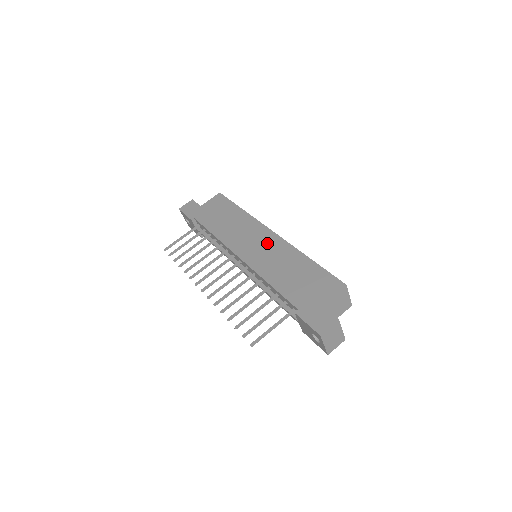
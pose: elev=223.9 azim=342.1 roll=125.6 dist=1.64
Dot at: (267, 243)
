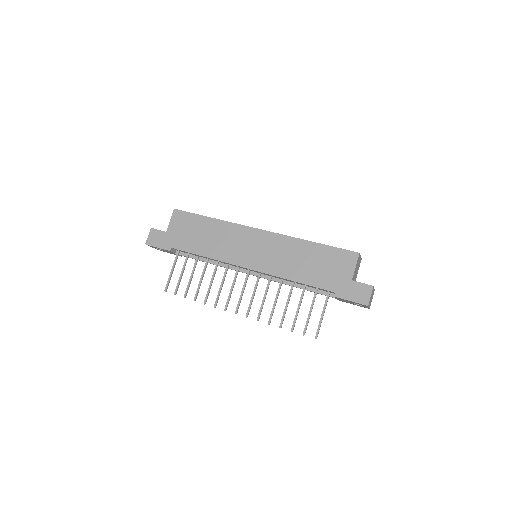
Dot at: (264, 244)
